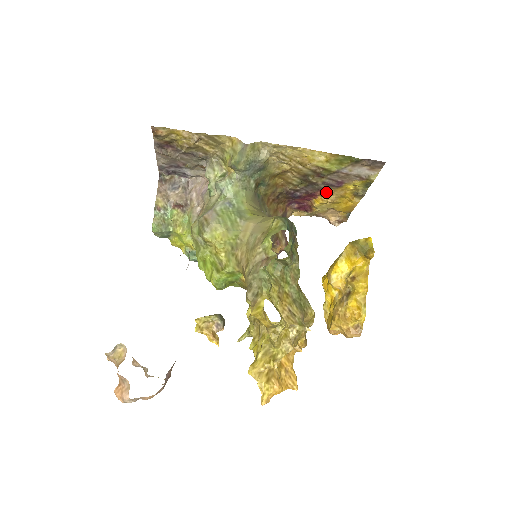
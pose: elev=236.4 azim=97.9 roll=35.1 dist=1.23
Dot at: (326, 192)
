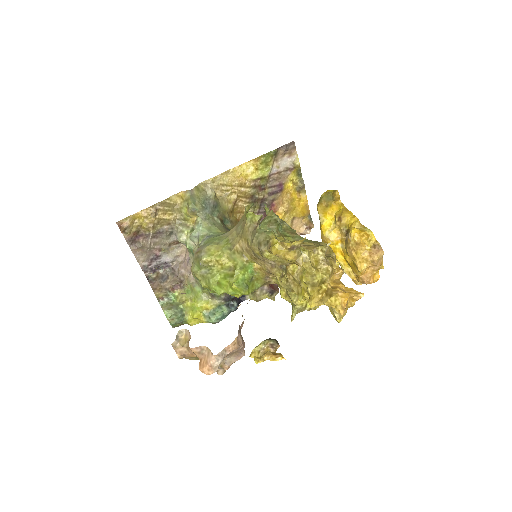
Dot at: (277, 204)
